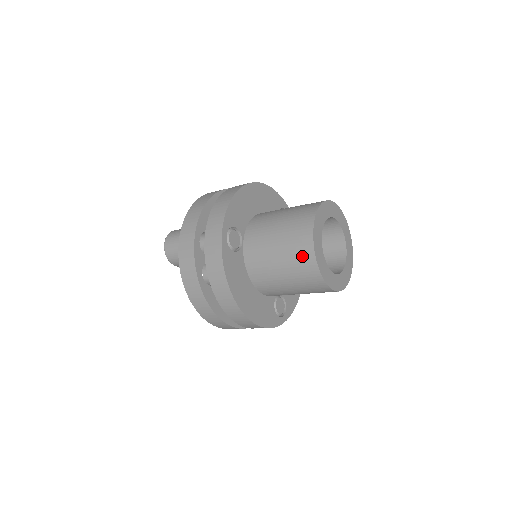
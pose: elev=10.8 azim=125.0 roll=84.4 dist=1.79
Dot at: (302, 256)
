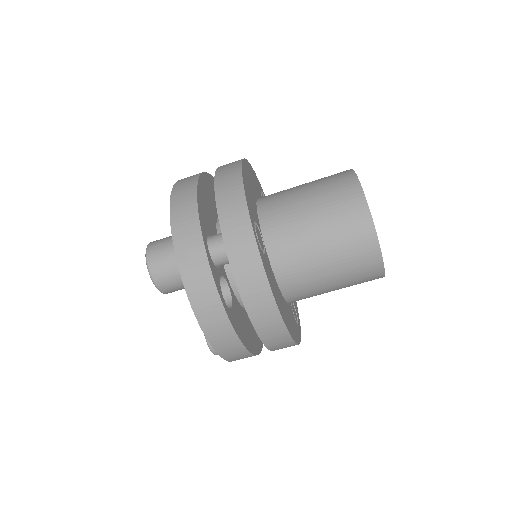
Dot at: (359, 242)
